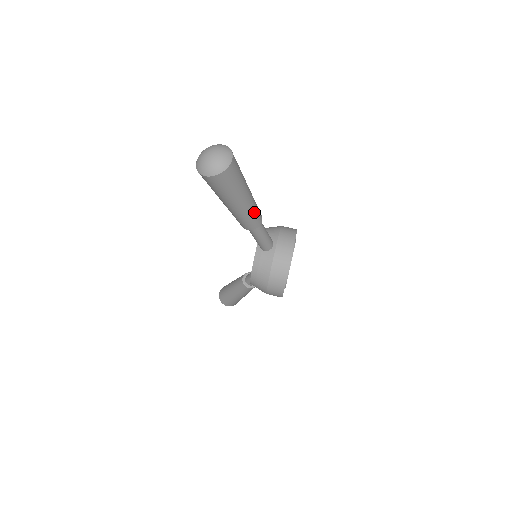
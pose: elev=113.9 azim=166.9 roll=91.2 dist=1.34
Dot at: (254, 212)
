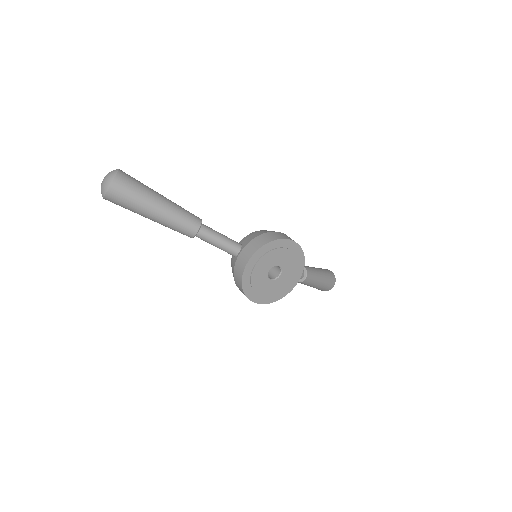
Dot at: (176, 225)
